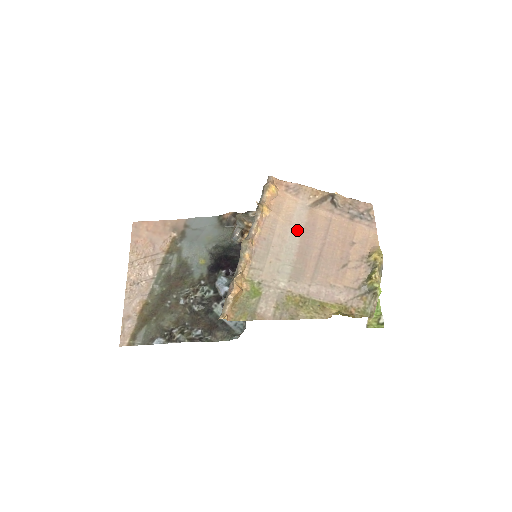
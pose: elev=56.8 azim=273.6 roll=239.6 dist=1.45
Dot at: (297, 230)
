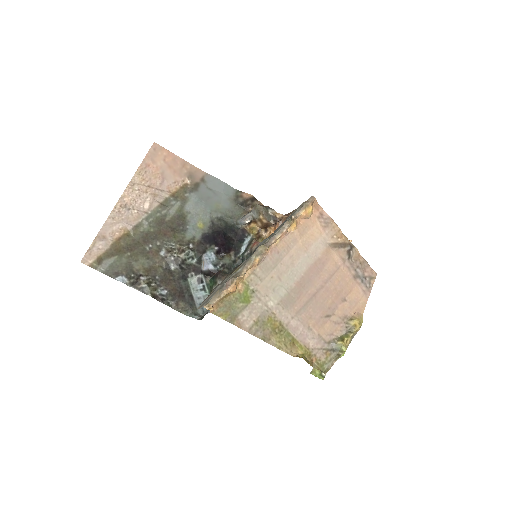
Dot at: (308, 261)
